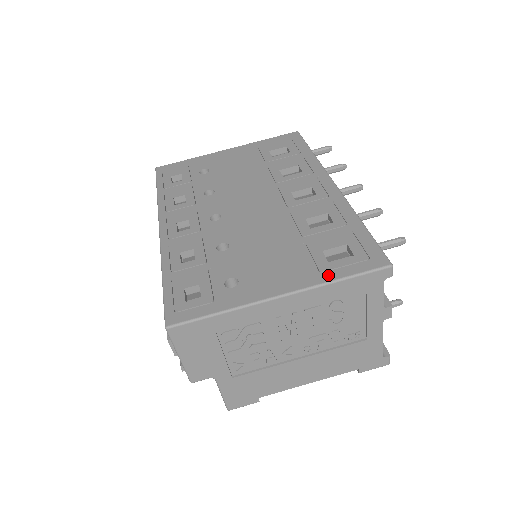
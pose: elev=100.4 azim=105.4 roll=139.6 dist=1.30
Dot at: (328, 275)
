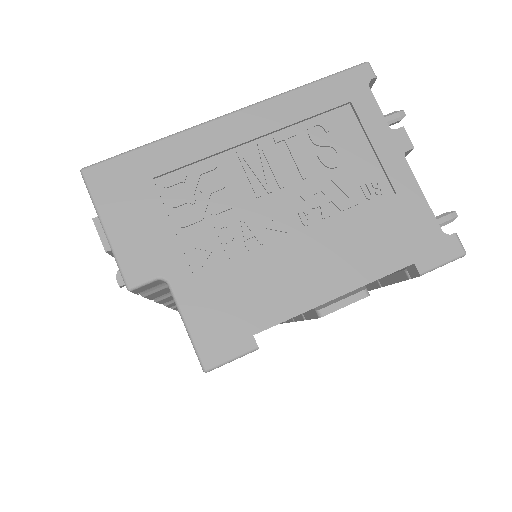
Dot at: occluded
